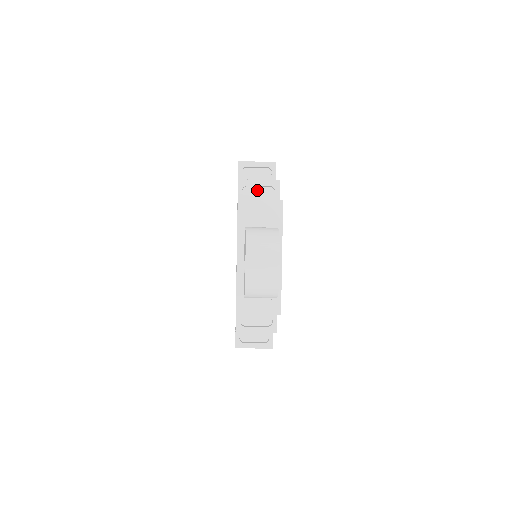
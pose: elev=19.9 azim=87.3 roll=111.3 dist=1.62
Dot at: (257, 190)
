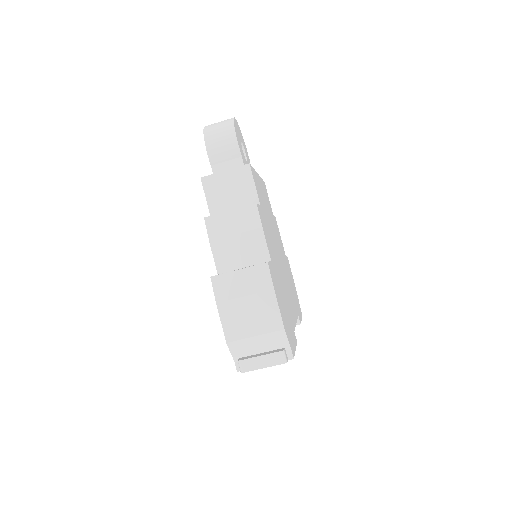
Dot at: occluded
